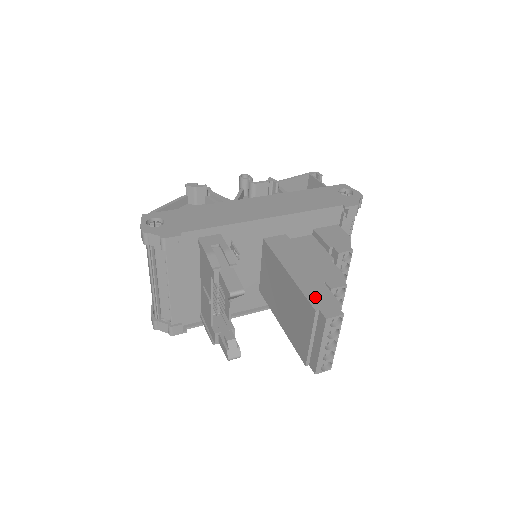
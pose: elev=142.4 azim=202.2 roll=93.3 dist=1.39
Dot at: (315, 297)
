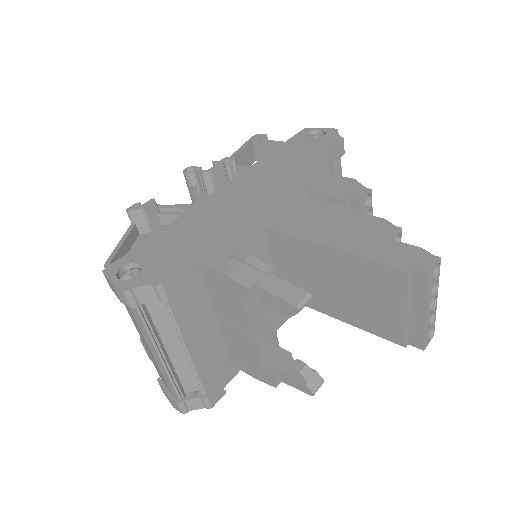
Dot at: (391, 257)
